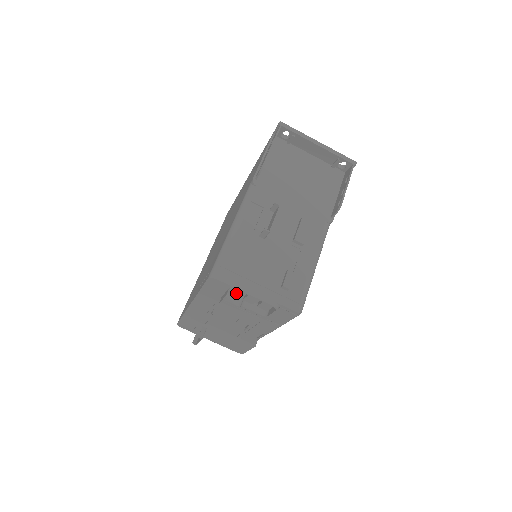
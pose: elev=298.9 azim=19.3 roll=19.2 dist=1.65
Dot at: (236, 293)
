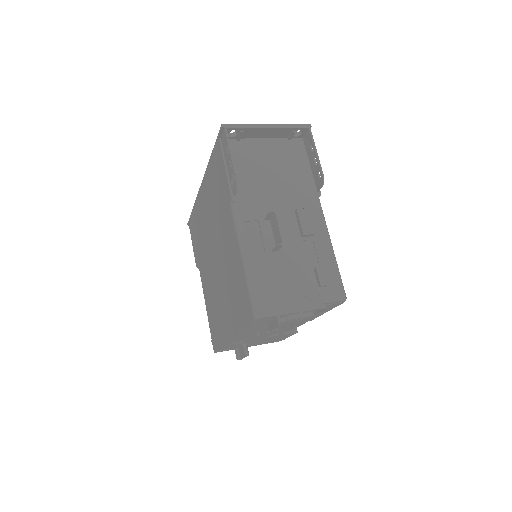
Dot at: occluded
